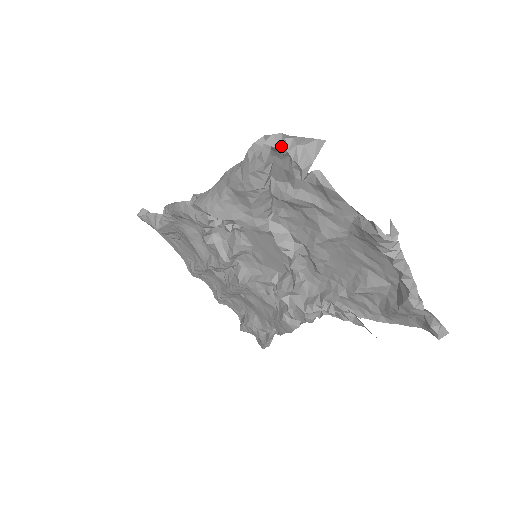
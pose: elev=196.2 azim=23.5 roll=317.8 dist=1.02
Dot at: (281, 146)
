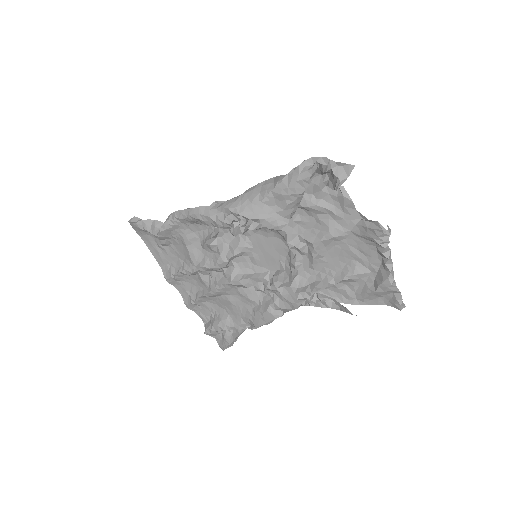
Dot at: (327, 164)
